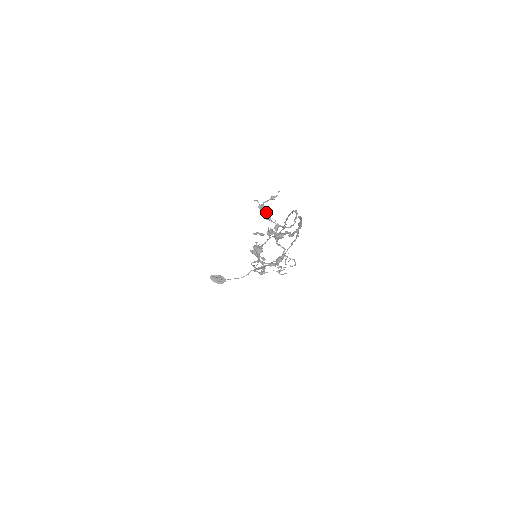
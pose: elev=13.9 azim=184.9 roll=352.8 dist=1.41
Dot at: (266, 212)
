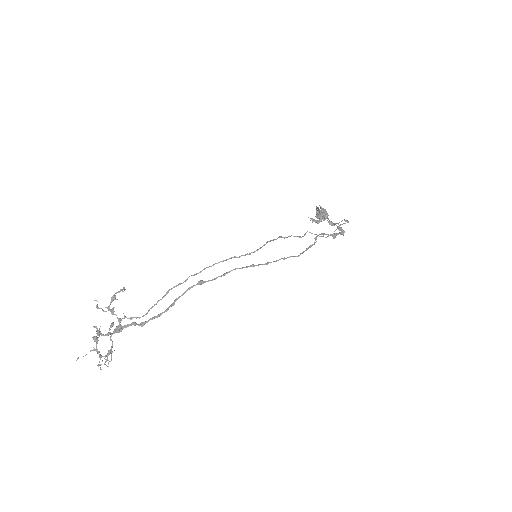
Dot at: (107, 308)
